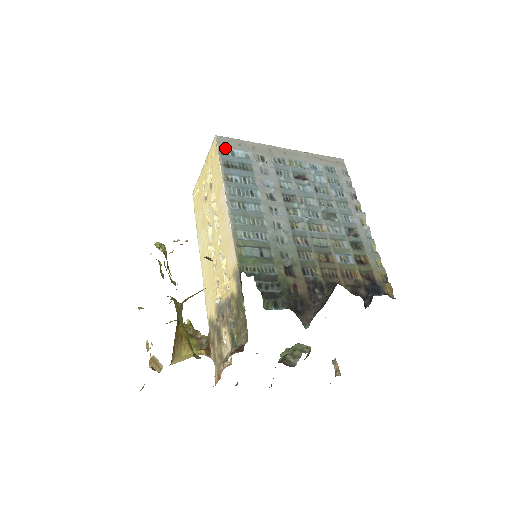
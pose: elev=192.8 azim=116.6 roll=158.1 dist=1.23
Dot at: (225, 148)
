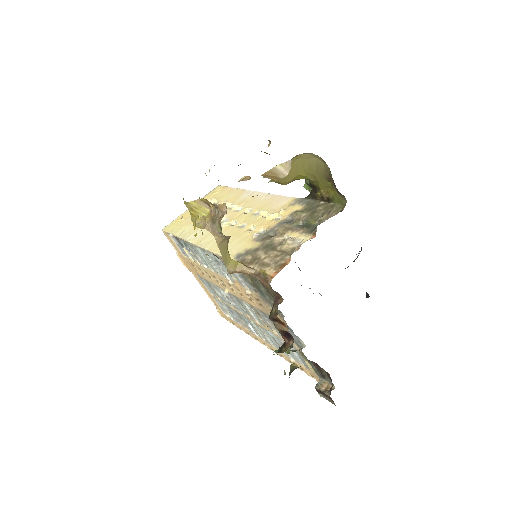
Dot at: occluded
